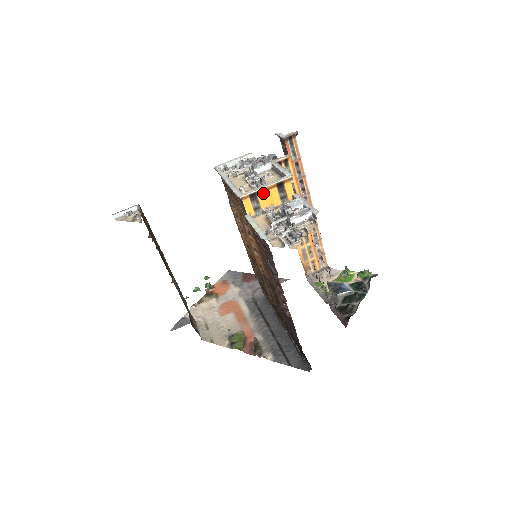
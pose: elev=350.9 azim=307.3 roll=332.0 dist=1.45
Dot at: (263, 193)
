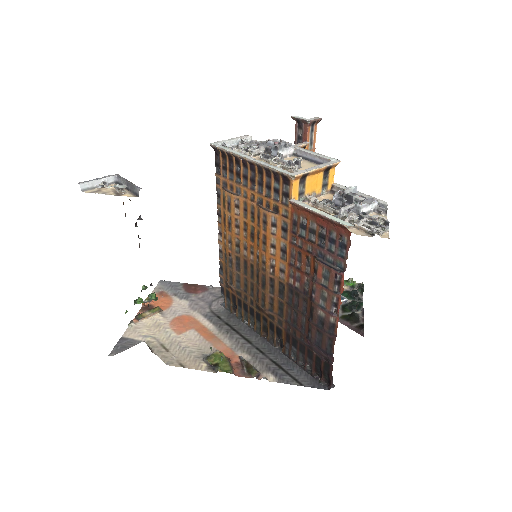
Dot at: (311, 176)
